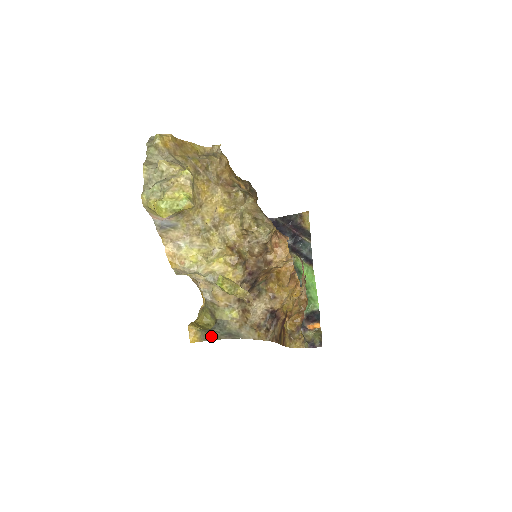
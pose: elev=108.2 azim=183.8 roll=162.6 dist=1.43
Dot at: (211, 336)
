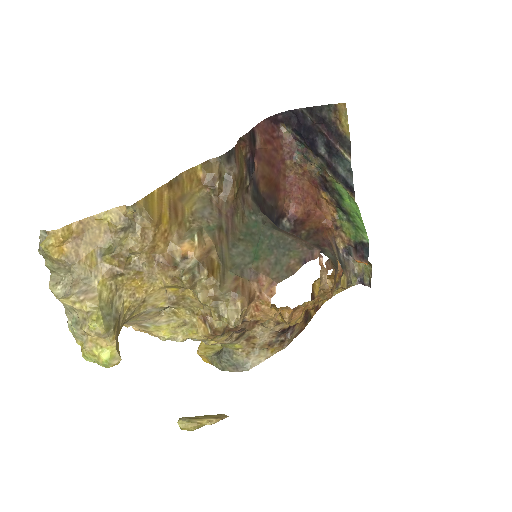
Dot at: (220, 366)
